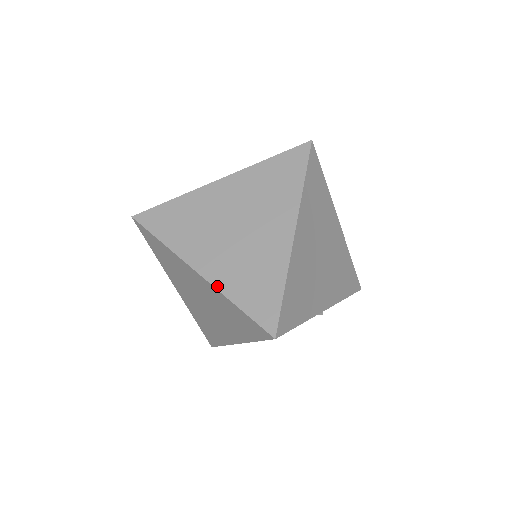
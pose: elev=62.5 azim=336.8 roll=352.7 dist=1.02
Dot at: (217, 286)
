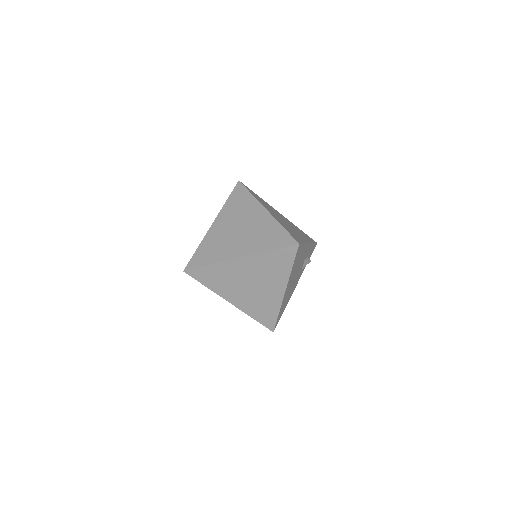
Dot at: (254, 253)
